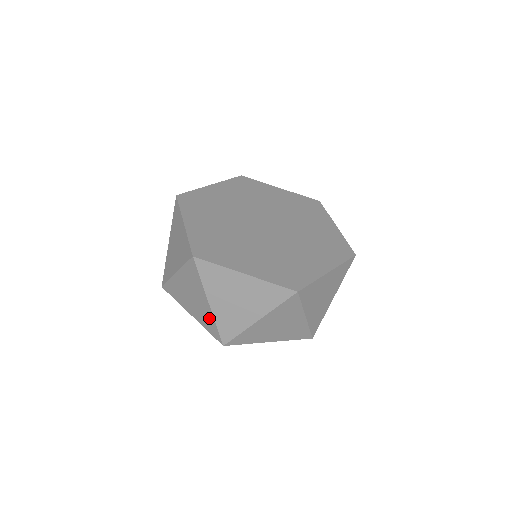
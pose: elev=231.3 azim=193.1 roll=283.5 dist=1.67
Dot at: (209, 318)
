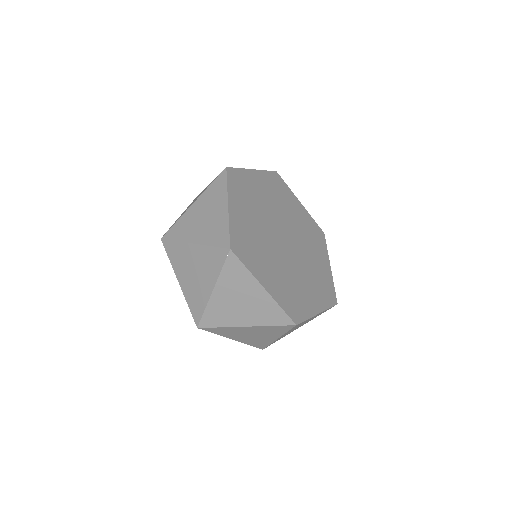
Dot at: (201, 300)
